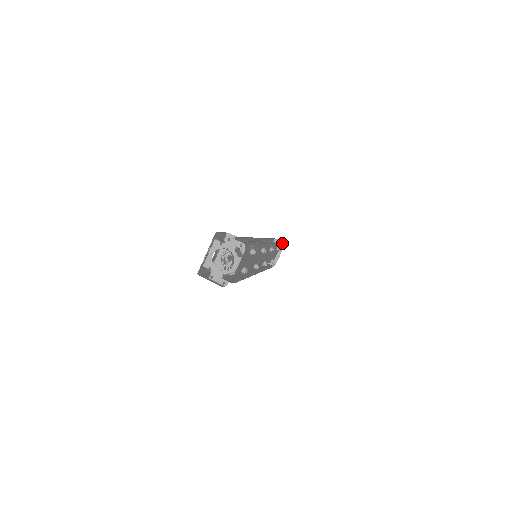
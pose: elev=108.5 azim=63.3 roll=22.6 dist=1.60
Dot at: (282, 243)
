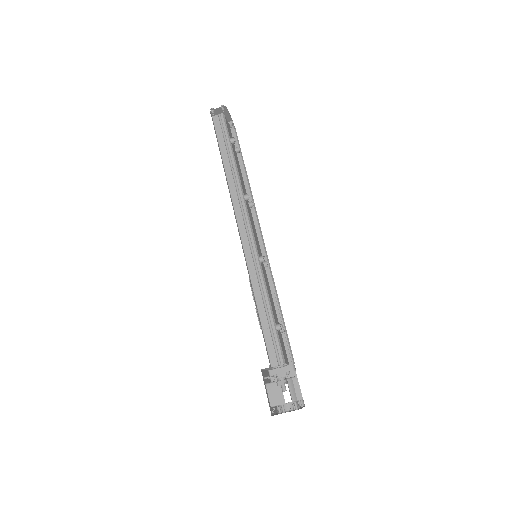
Dot at: (222, 110)
